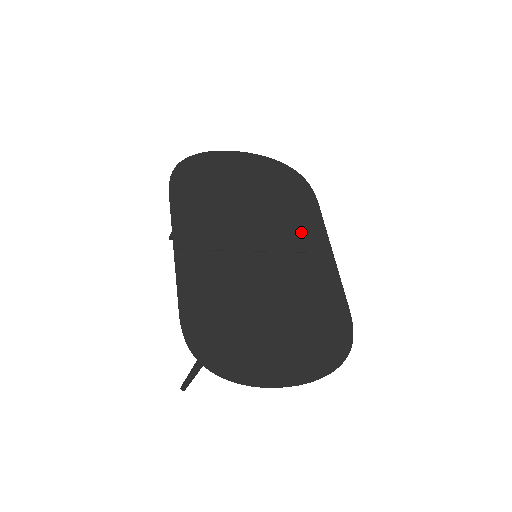
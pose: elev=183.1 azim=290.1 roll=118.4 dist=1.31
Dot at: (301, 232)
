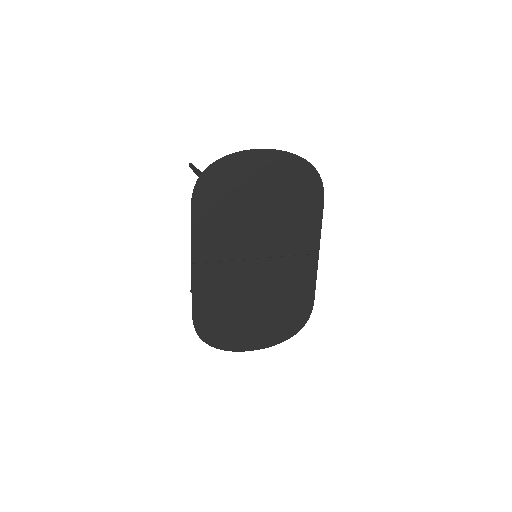
Dot at: (298, 237)
